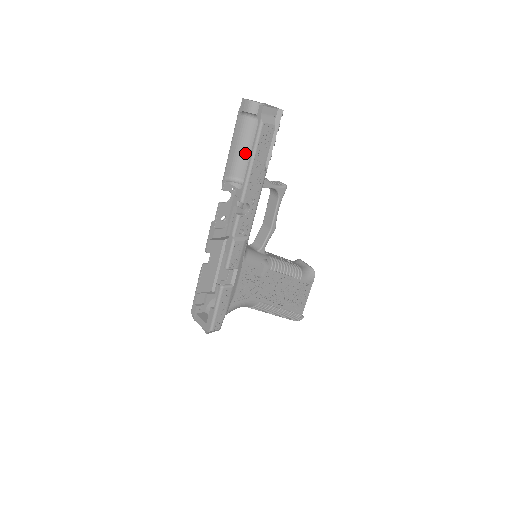
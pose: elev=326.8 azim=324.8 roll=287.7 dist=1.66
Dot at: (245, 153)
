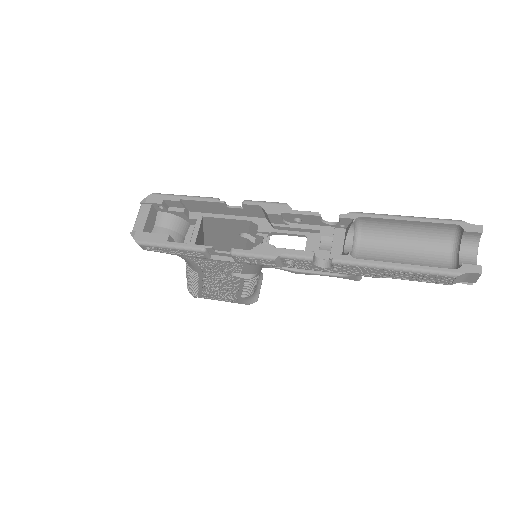
Dot at: (399, 235)
